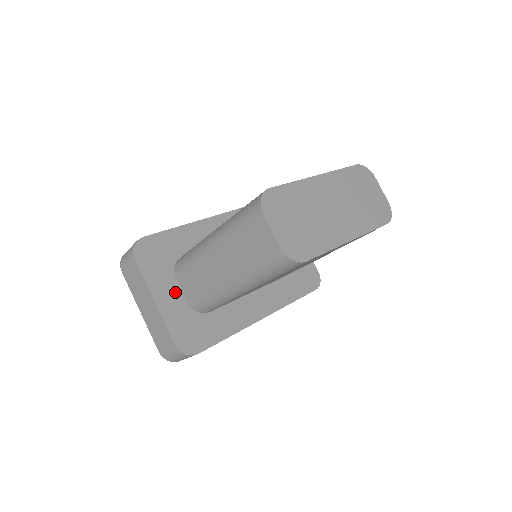
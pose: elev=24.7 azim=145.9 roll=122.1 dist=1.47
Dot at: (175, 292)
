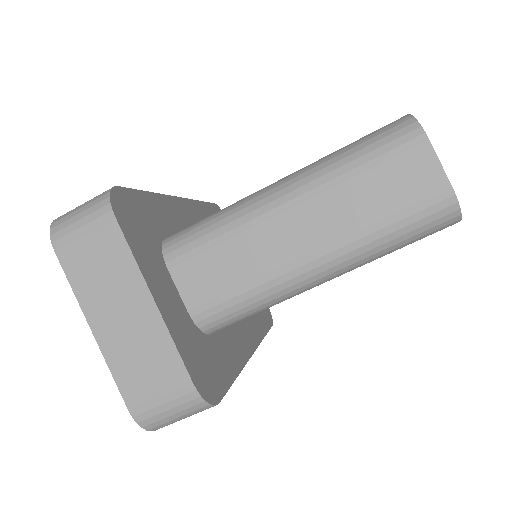
Dot at: (172, 291)
